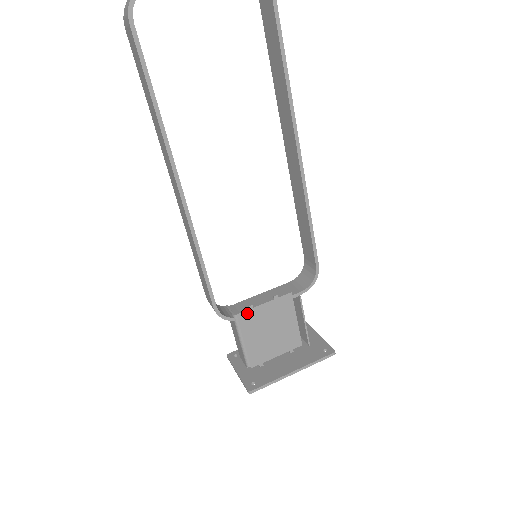
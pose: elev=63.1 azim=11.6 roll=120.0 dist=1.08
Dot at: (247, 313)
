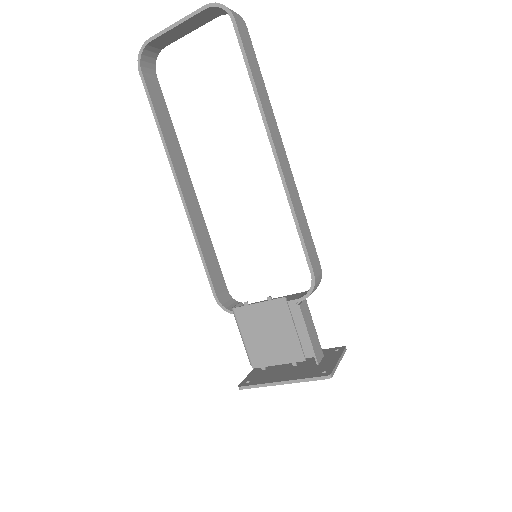
Dot at: (243, 309)
